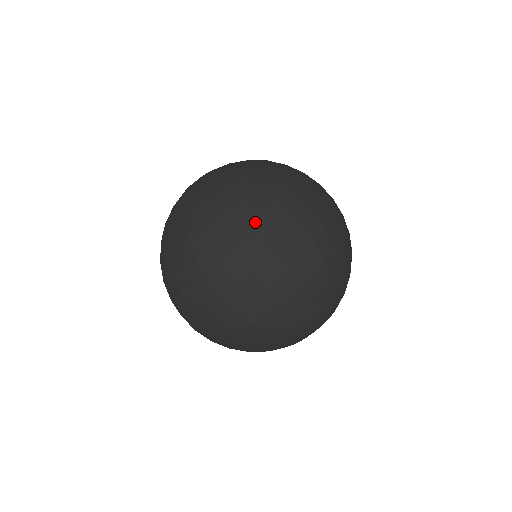
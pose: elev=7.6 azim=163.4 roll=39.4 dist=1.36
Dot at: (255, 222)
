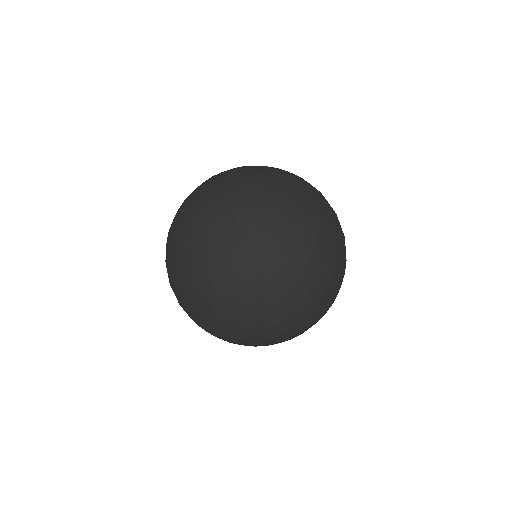
Dot at: (229, 321)
